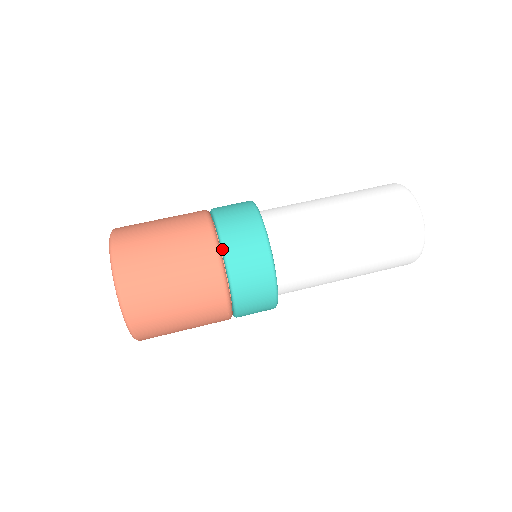
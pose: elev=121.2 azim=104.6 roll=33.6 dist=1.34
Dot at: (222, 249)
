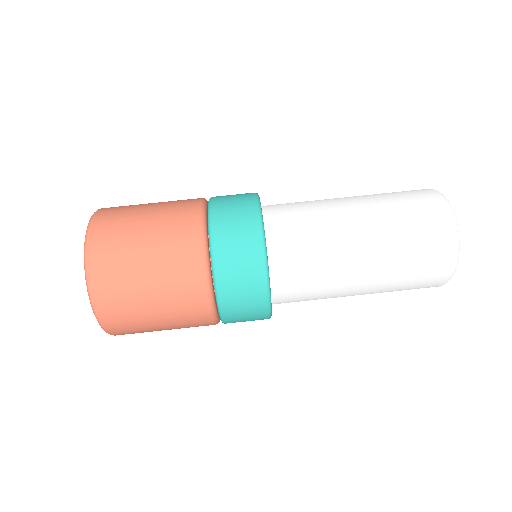
Dot at: (212, 267)
